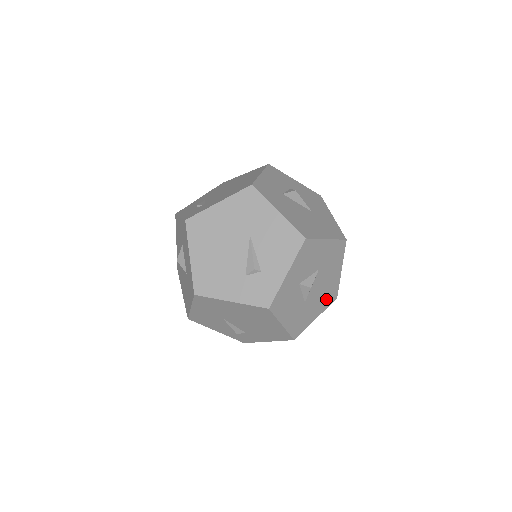
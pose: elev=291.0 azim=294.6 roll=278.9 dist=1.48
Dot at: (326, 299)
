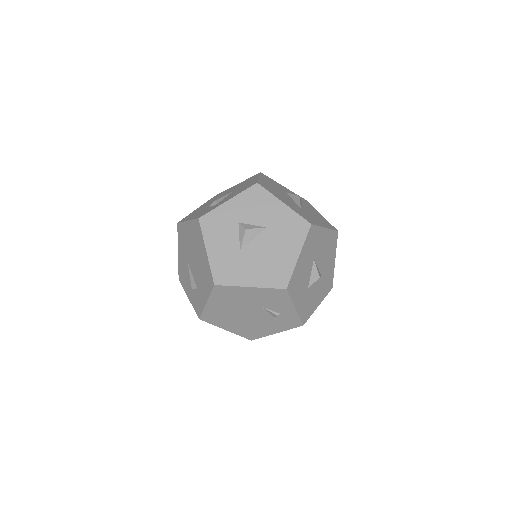
Dot at: (270, 275)
